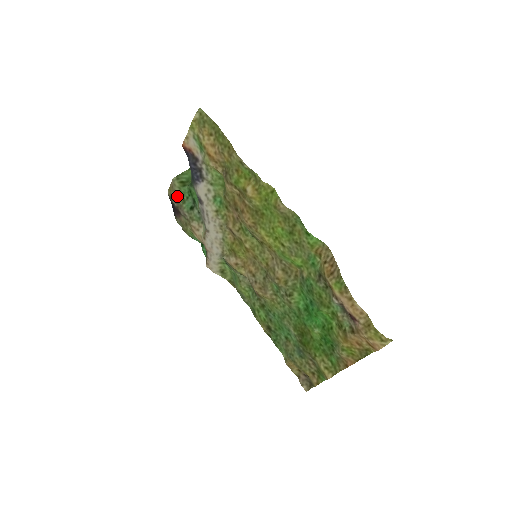
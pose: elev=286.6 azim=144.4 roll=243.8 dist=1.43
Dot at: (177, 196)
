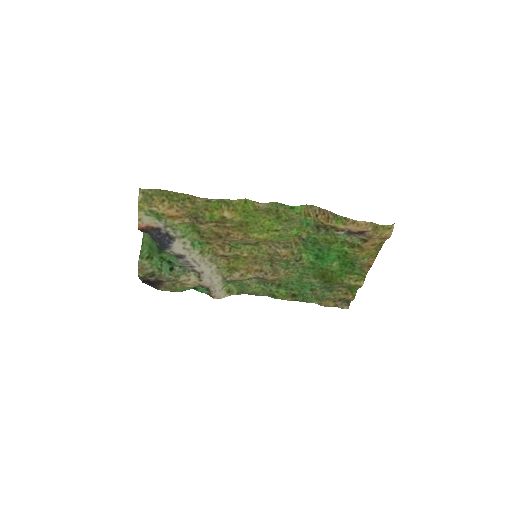
Dot at: (151, 271)
